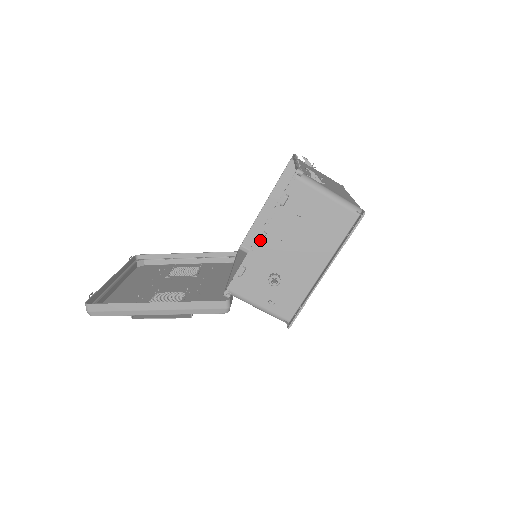
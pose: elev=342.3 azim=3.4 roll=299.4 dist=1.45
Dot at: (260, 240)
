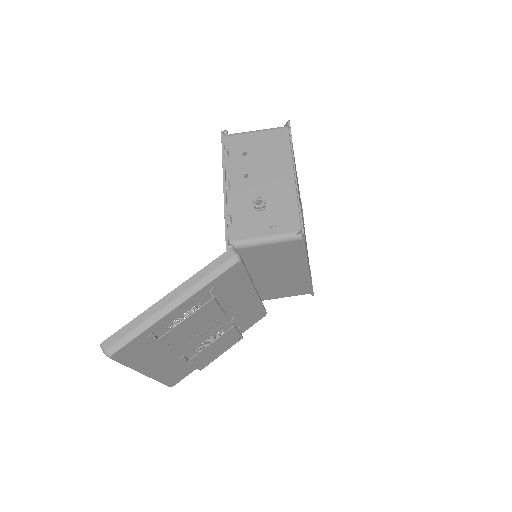
Dot at: (227, 187)
